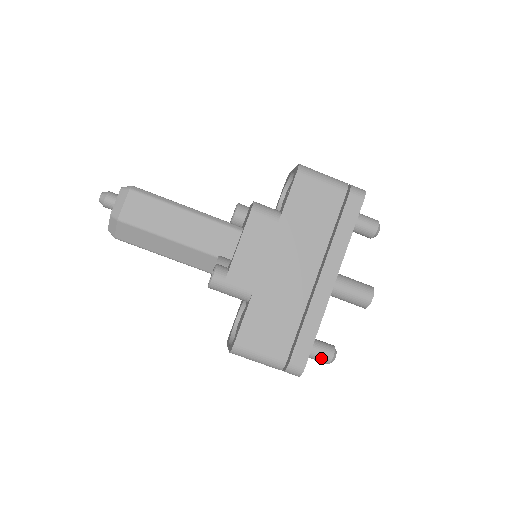
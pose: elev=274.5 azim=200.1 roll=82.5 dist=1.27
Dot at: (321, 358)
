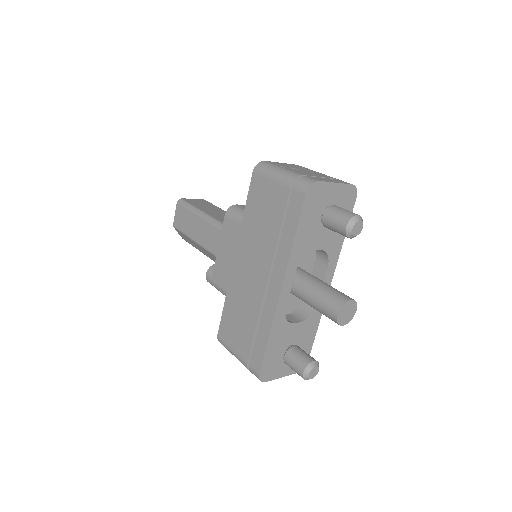
Dot at: (295, 371)
